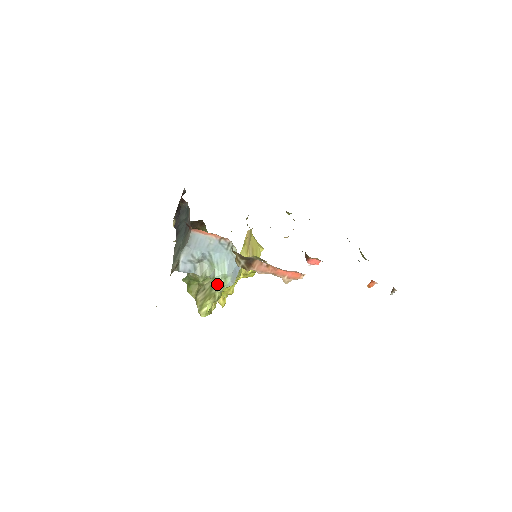
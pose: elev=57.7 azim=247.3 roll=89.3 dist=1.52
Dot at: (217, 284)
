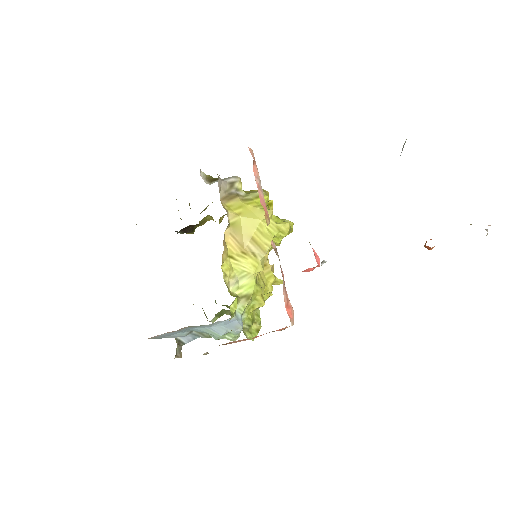
Dot at: occluded
